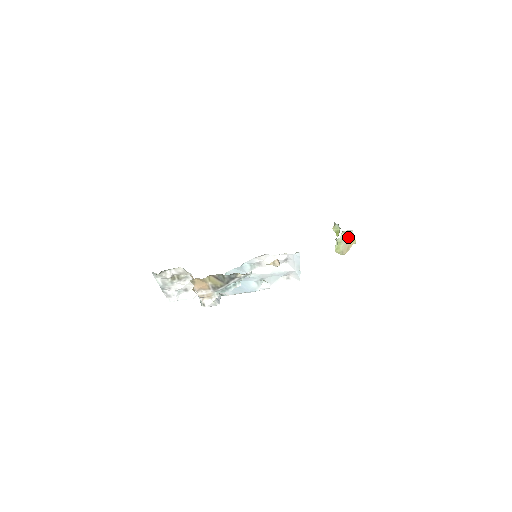
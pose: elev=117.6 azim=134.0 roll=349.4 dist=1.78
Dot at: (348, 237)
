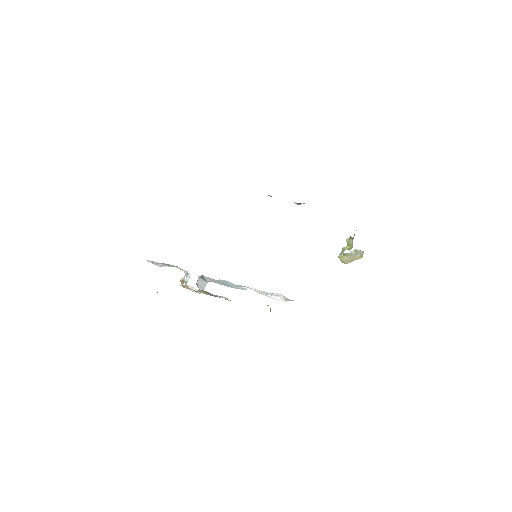
Dot at: (357, 253)
